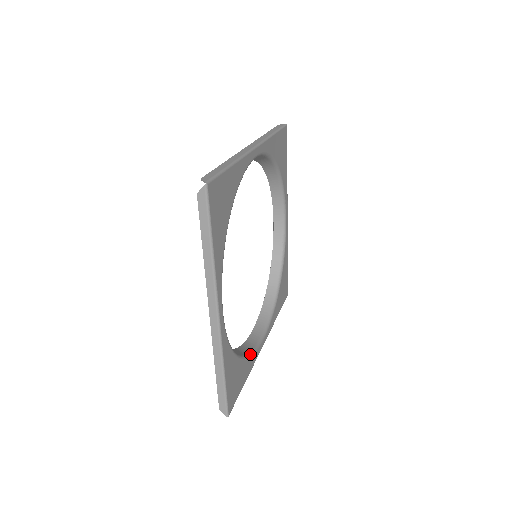
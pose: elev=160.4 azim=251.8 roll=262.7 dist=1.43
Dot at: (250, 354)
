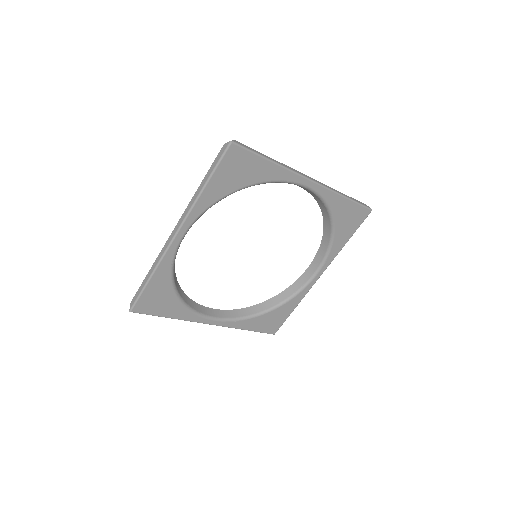
Dot at: (189, 308)
